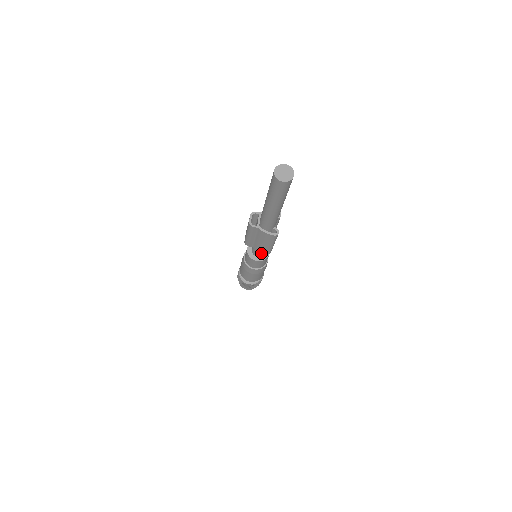
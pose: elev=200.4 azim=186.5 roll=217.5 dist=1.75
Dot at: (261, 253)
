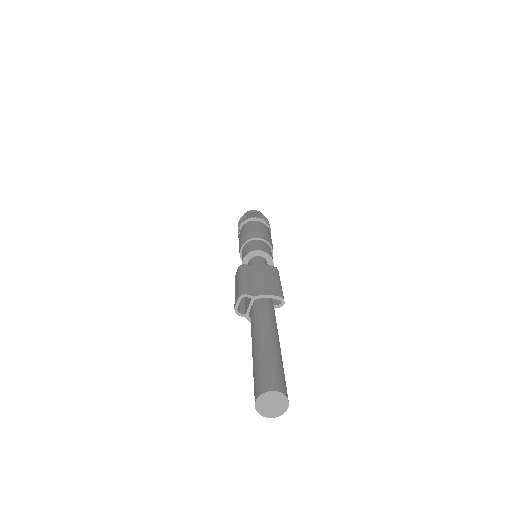
Dot at: occluded
